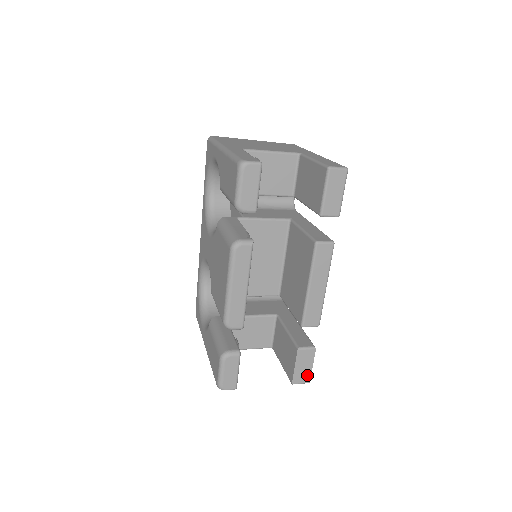
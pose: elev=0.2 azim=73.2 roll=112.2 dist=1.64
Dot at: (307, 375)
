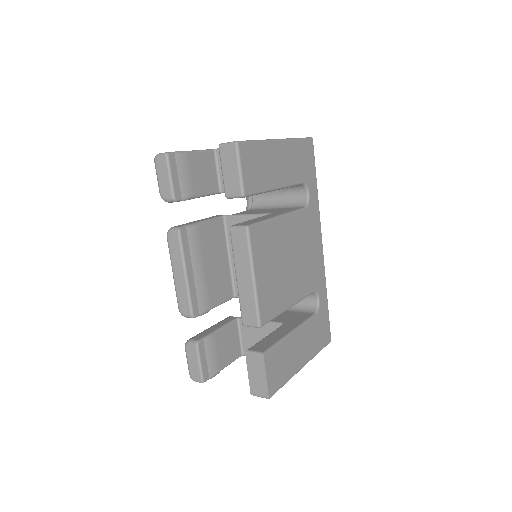
Dot at: (264, 388)
